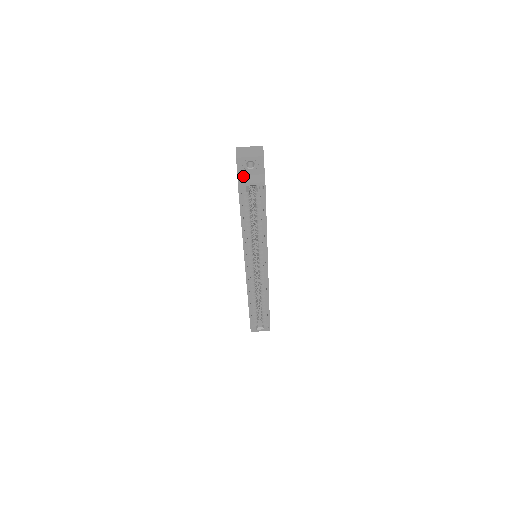
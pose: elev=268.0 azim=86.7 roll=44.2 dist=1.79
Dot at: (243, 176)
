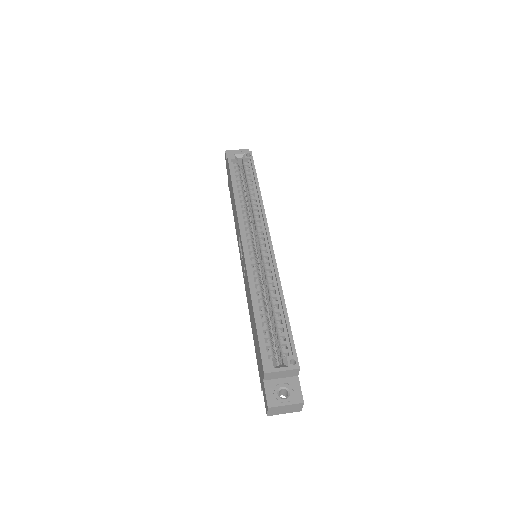
Dot at: occluded
